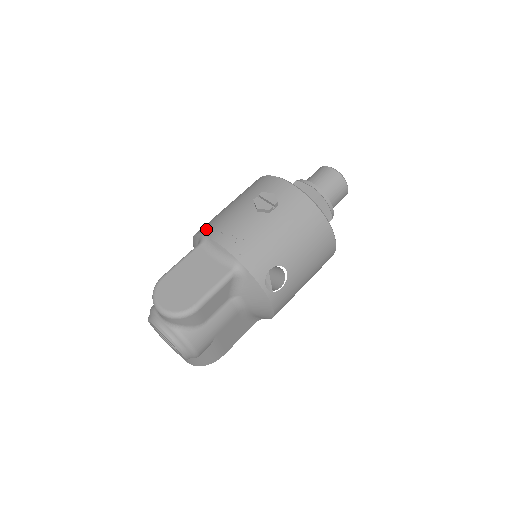
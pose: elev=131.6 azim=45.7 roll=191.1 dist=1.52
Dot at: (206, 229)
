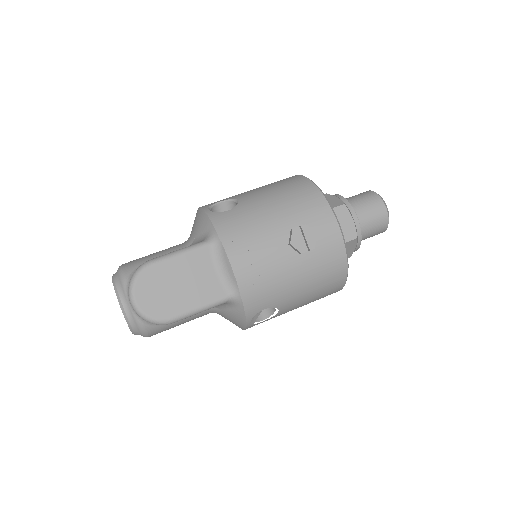
Dot at: (224, 226)
